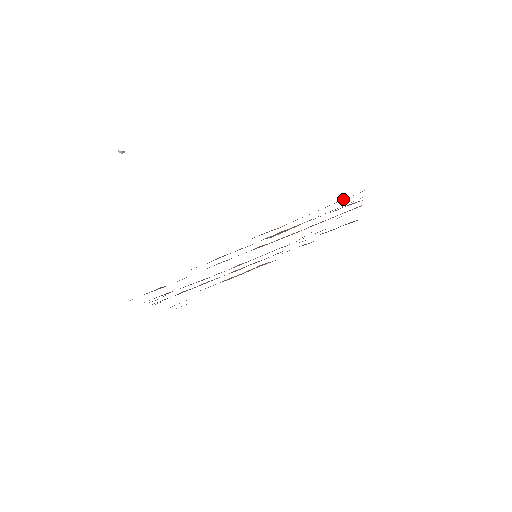
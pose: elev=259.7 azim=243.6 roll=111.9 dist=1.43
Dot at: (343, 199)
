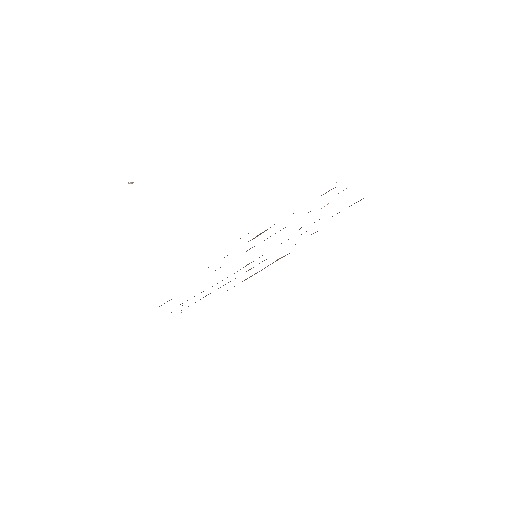
Dot at: occluded
